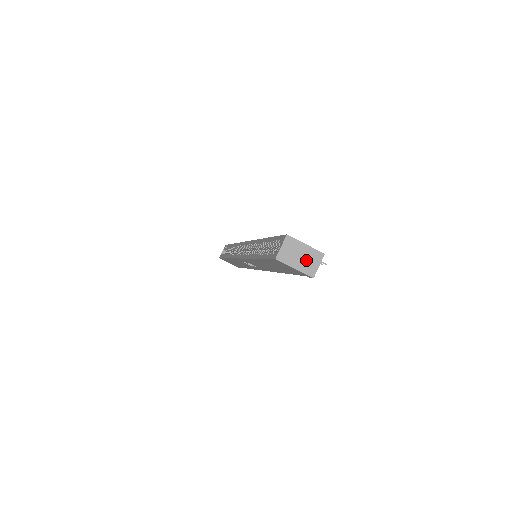
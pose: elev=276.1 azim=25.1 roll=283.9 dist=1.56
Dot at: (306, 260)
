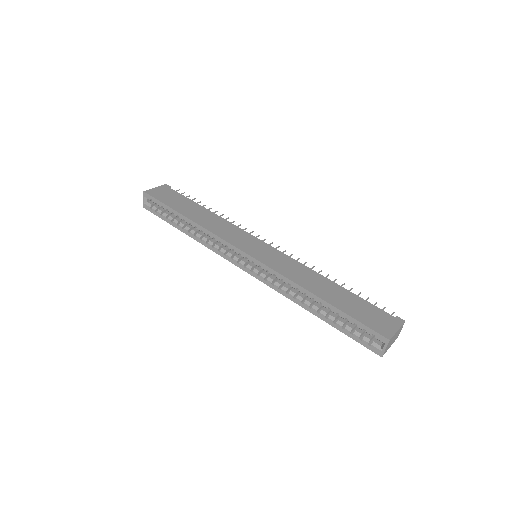
Dot at: (396, 336)
